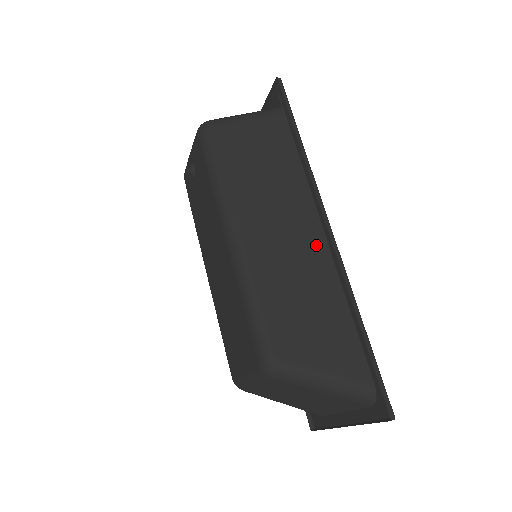
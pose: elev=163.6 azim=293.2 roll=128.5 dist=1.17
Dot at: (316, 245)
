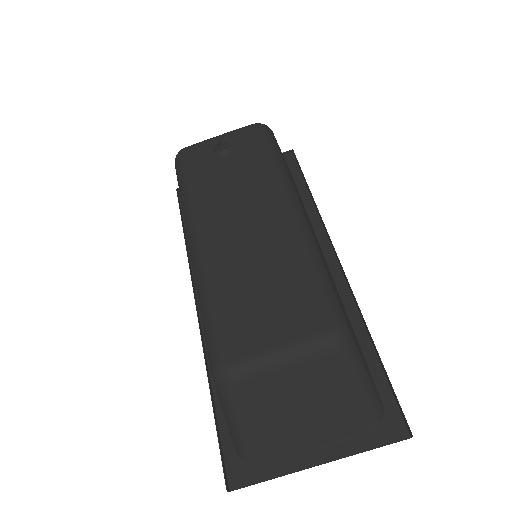
Dot at: (329, 271)
